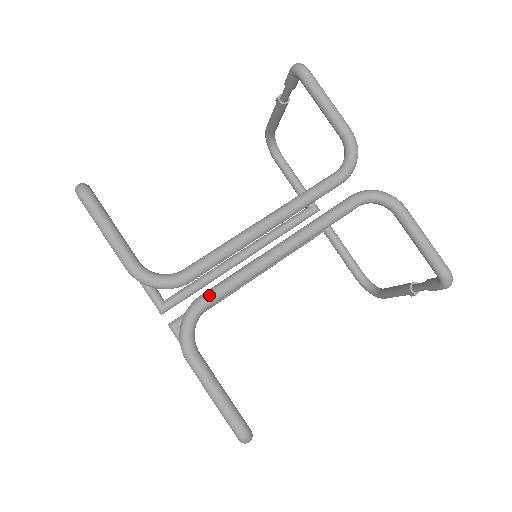
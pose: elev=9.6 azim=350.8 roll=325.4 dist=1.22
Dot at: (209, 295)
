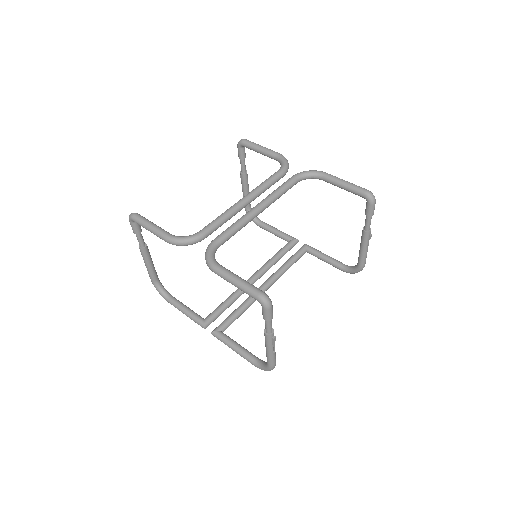
Dot at: (218, 236)
